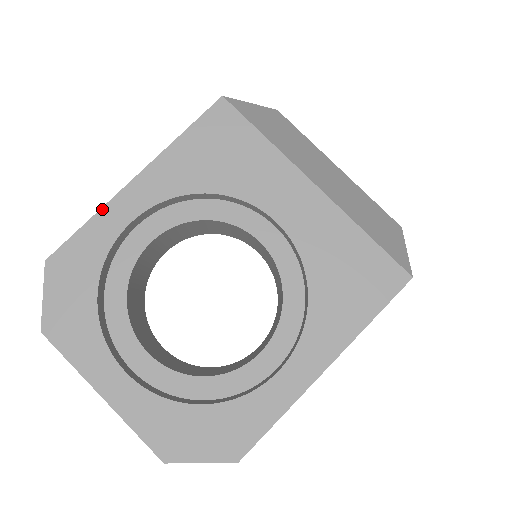
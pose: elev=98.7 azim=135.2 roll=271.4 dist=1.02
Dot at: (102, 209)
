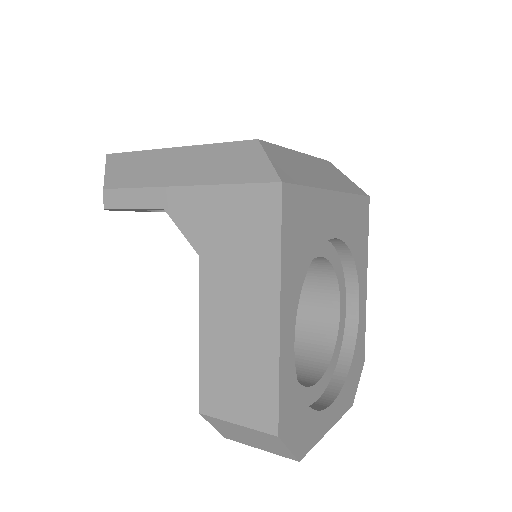
Dot at: (280, 361)
